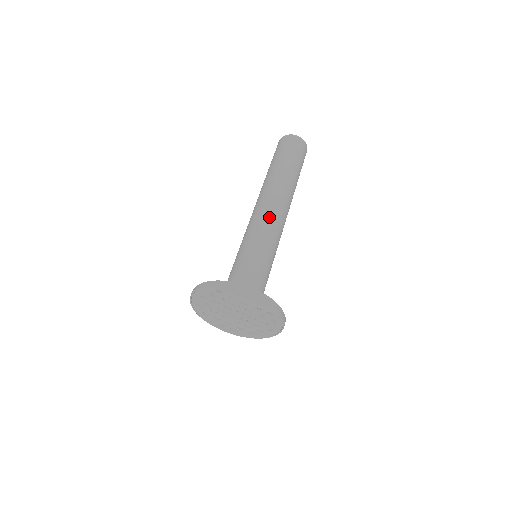
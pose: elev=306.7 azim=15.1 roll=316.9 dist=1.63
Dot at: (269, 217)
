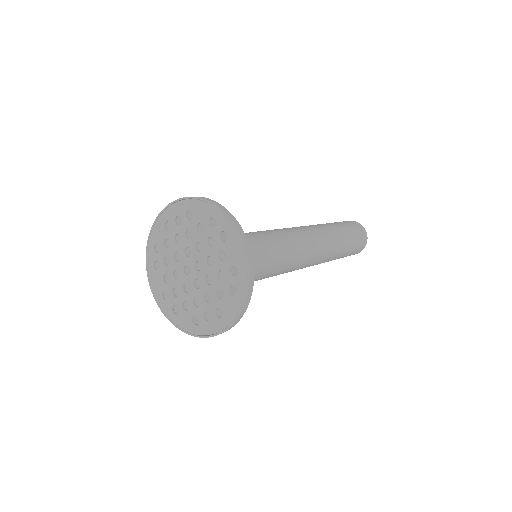
Dot at: (294, 233)
